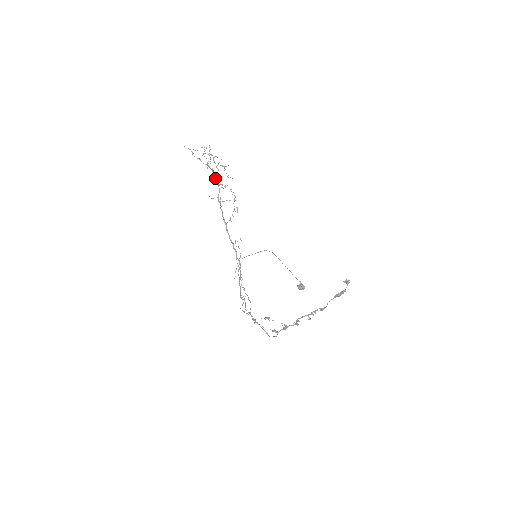
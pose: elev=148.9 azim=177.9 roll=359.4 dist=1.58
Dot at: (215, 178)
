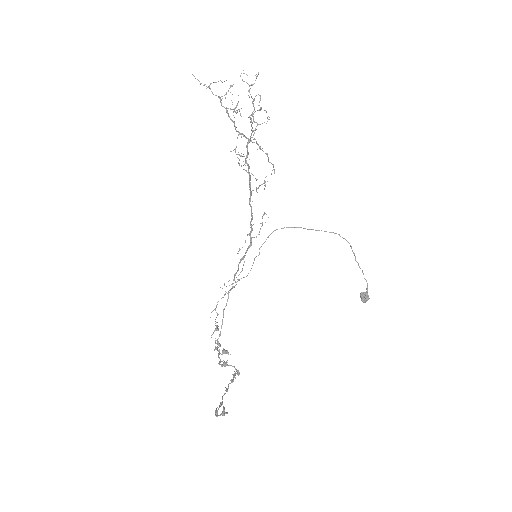
Dot at: (239, 133)
